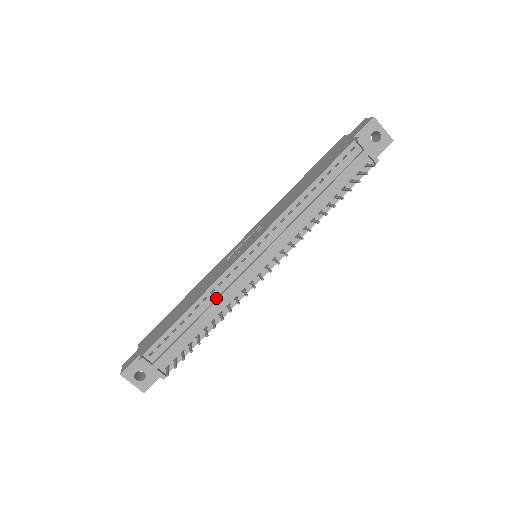
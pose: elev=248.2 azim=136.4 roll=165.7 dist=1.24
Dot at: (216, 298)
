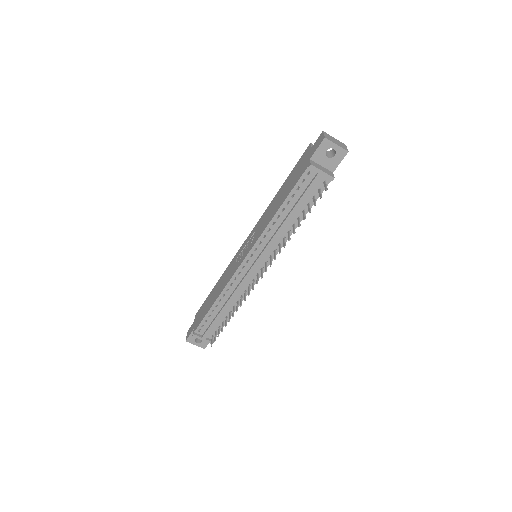
Dot at: (231, 293)
